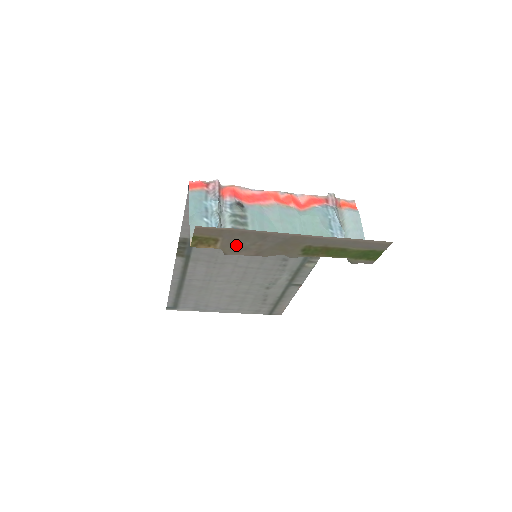
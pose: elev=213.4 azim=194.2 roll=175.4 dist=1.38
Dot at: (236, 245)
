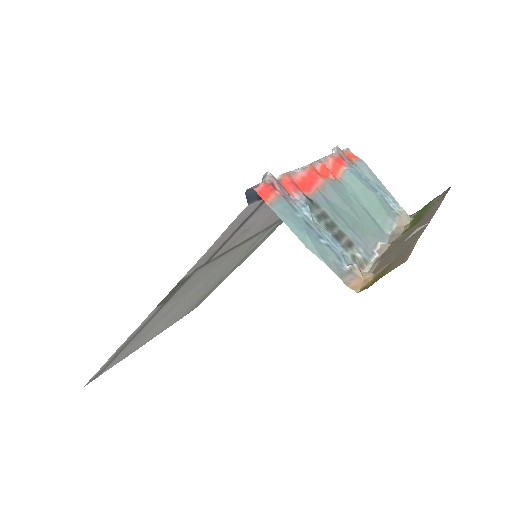
Dot at: (388, 260)
